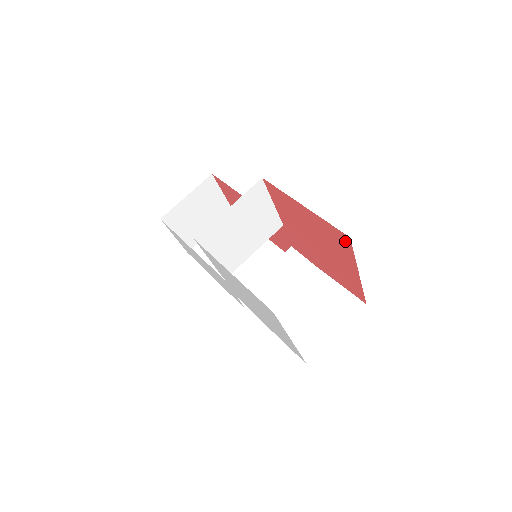
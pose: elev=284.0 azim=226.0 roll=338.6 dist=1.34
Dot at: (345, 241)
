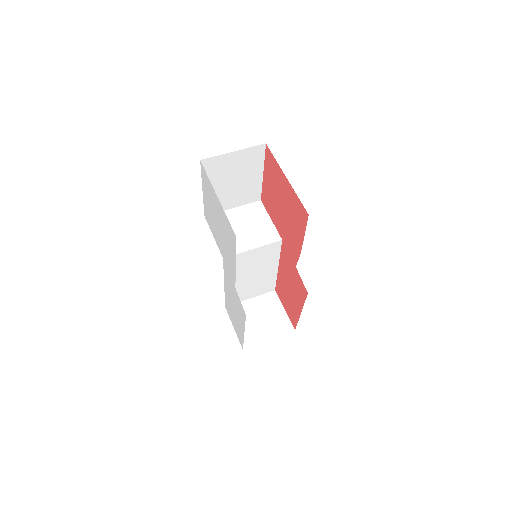
Dot at: (269, 155)
